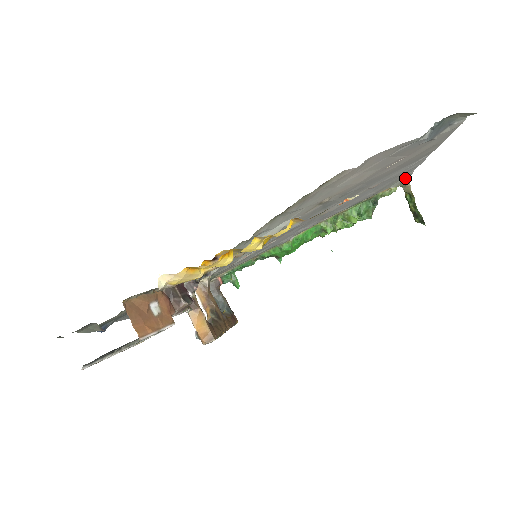
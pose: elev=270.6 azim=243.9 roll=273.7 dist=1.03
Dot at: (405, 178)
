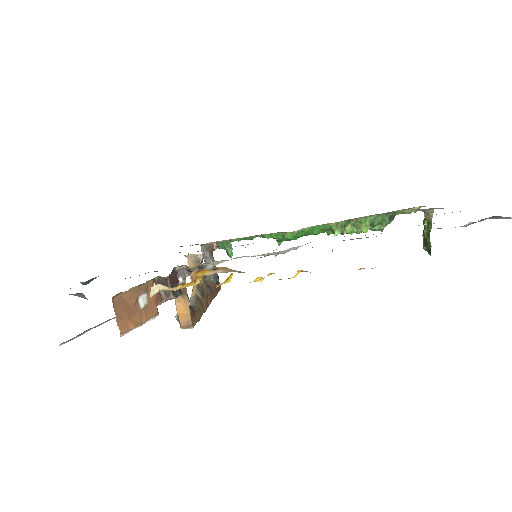
Dot at: (431, 208)
